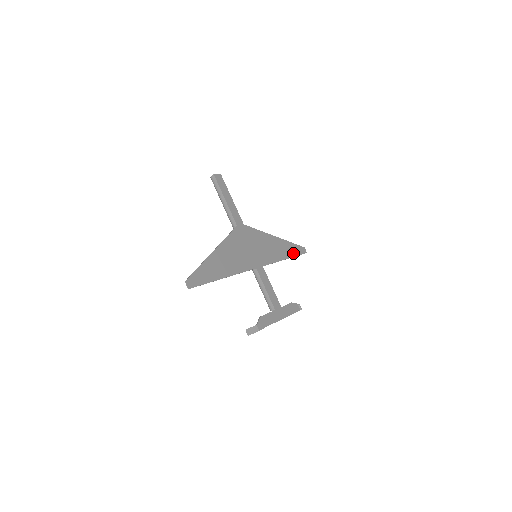
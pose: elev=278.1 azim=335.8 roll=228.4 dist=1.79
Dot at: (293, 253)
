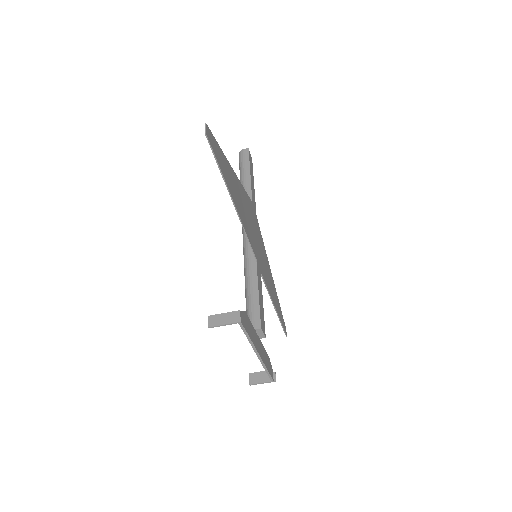
Dot at: (279, 315)
